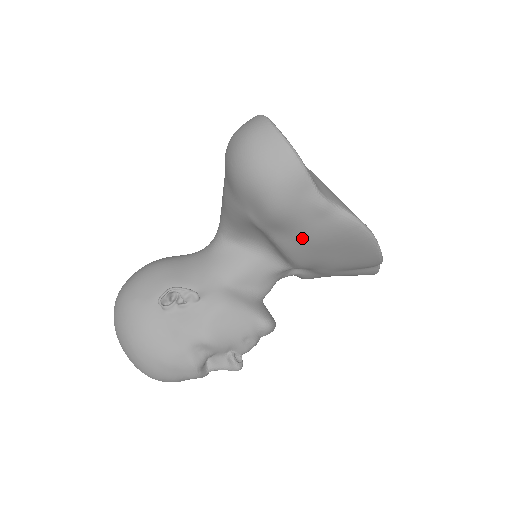
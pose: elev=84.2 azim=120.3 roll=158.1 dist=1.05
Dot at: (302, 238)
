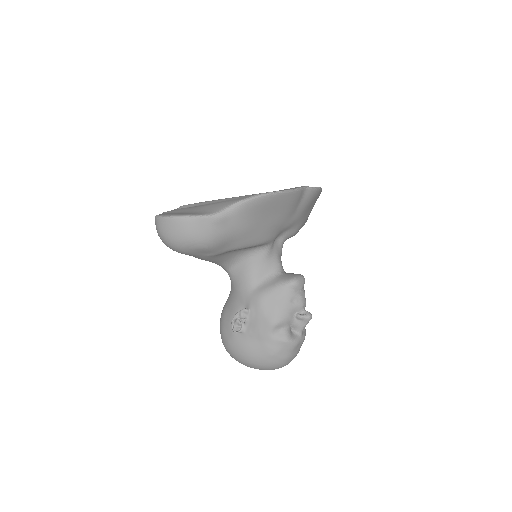
Dot at: (239, 236)
